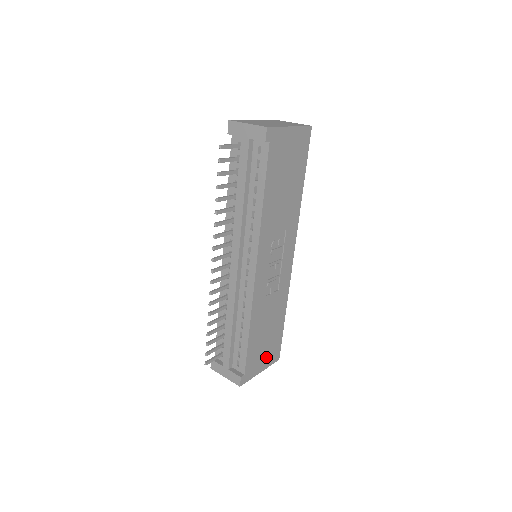
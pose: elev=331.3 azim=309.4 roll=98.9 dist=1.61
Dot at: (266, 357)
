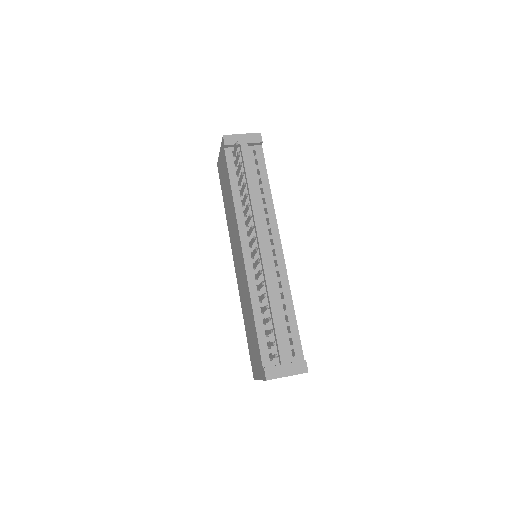
Dot at: occluded
